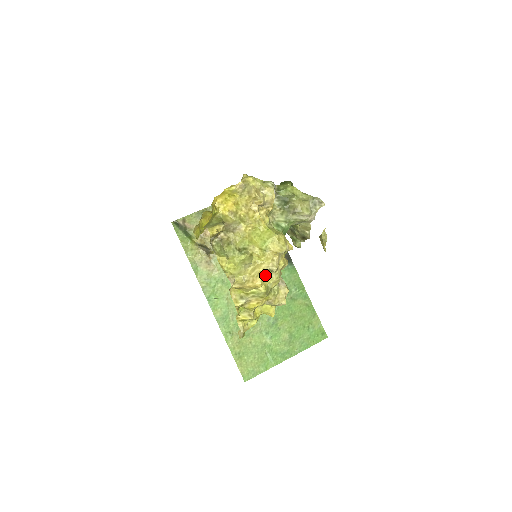
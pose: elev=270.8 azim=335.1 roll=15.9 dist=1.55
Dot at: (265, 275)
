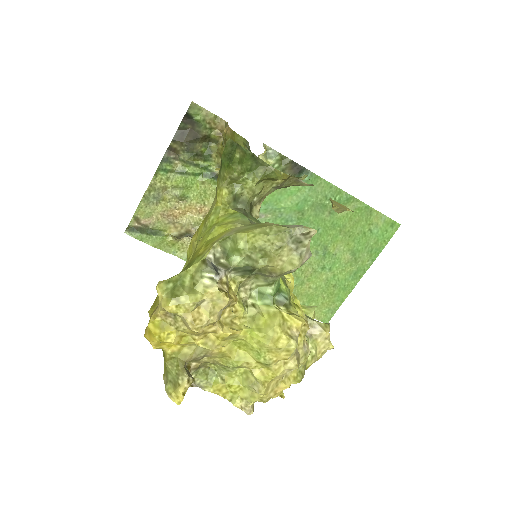
Dot at: occluded
